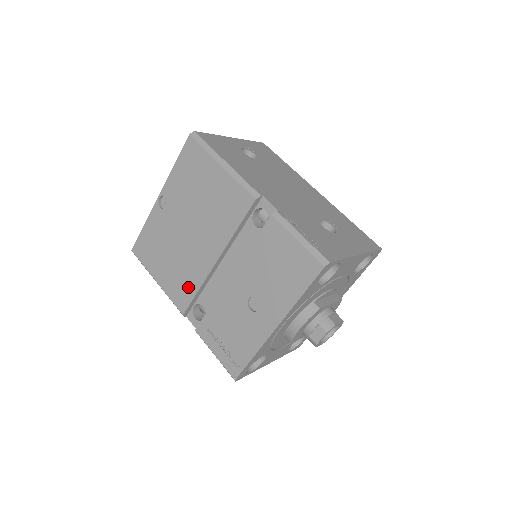
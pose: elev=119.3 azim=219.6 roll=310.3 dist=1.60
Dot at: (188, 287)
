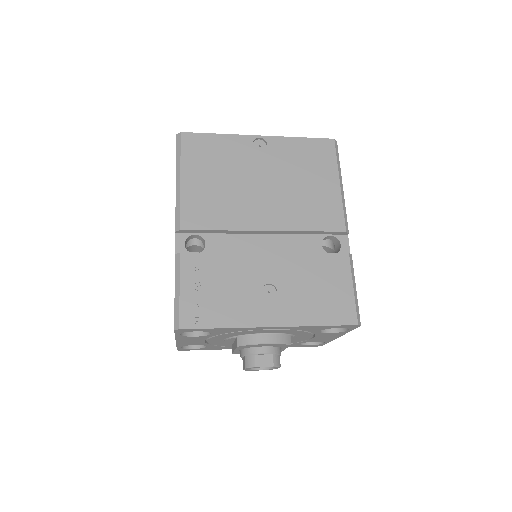
Dot at: (214, 217)
